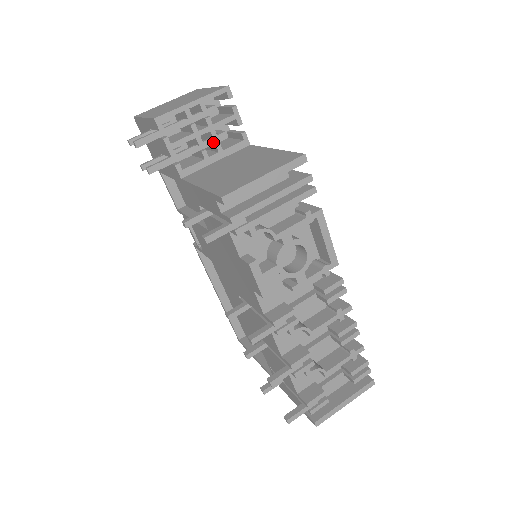
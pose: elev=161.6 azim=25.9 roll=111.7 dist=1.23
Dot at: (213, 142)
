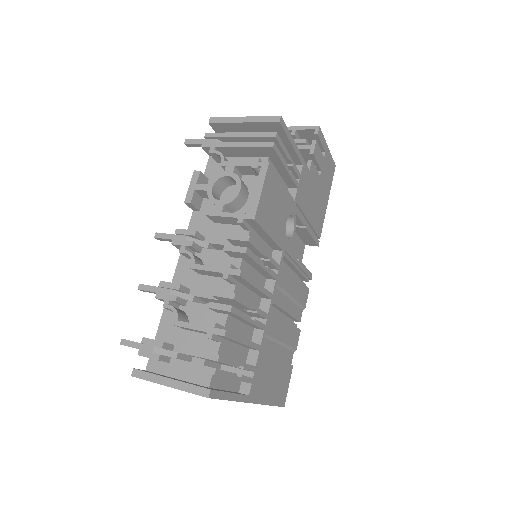
Dot at: occluded
